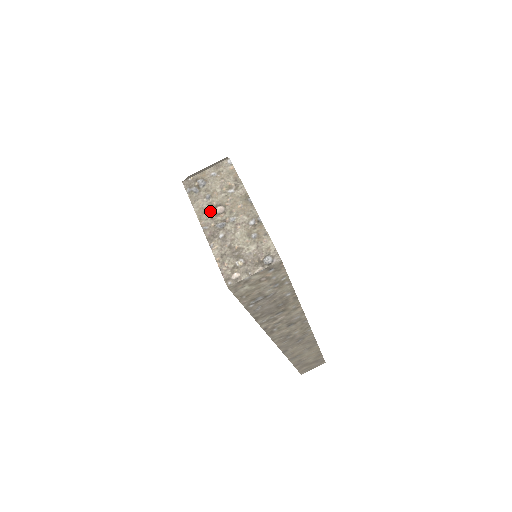
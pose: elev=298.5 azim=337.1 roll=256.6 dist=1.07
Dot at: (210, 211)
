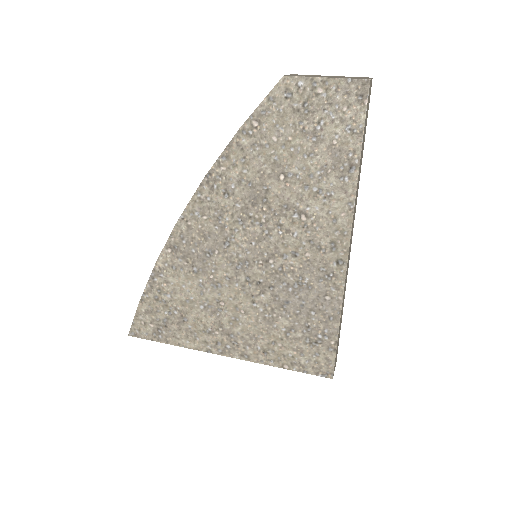
Dot at: (316, 76)
